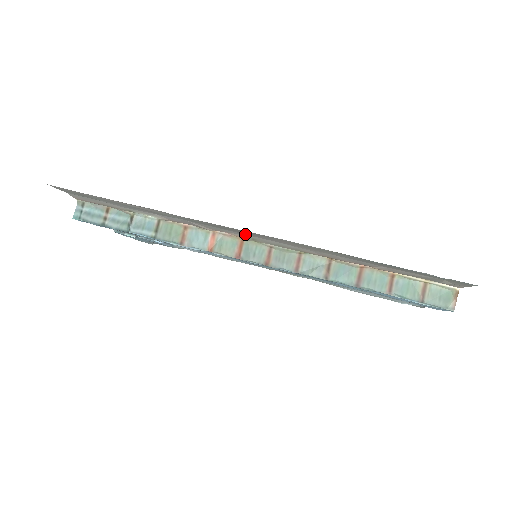
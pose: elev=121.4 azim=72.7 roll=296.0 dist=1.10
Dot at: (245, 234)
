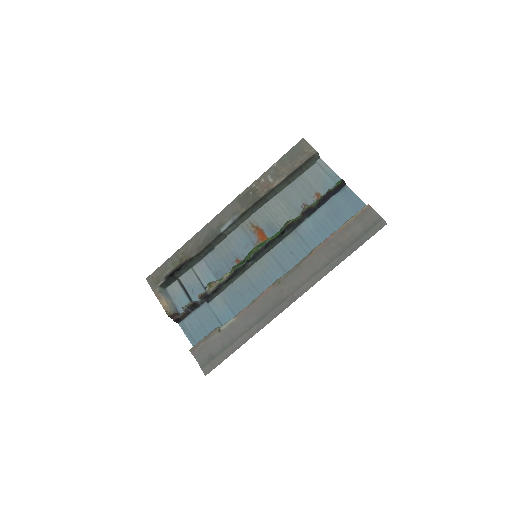
Dot at: (280, 291)
